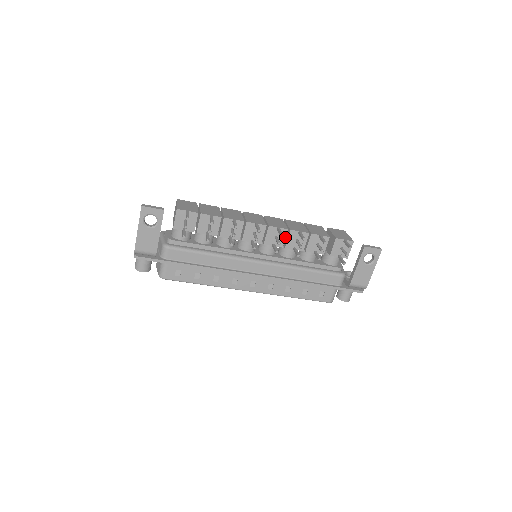
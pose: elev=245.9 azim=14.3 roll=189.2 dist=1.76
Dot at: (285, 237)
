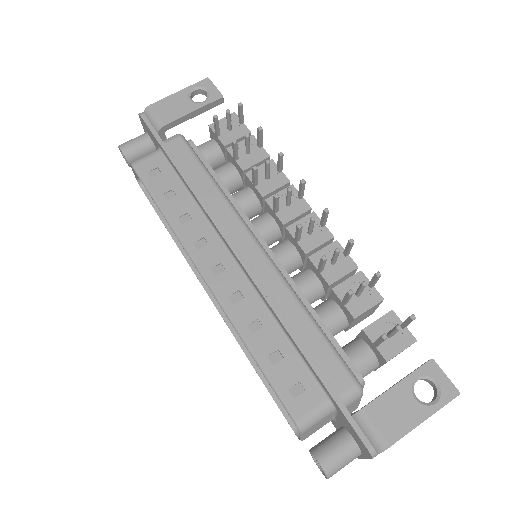
Dot at: (321, 243)
